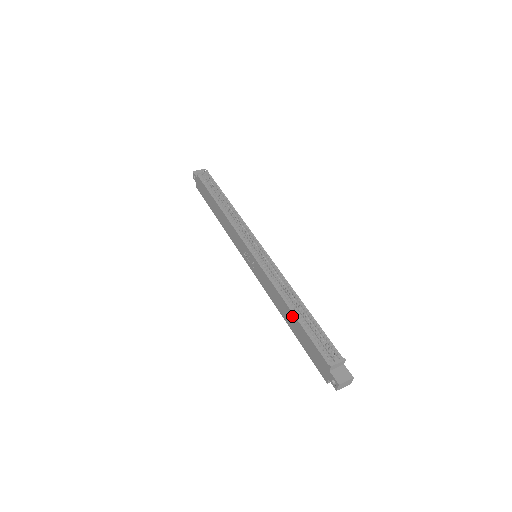
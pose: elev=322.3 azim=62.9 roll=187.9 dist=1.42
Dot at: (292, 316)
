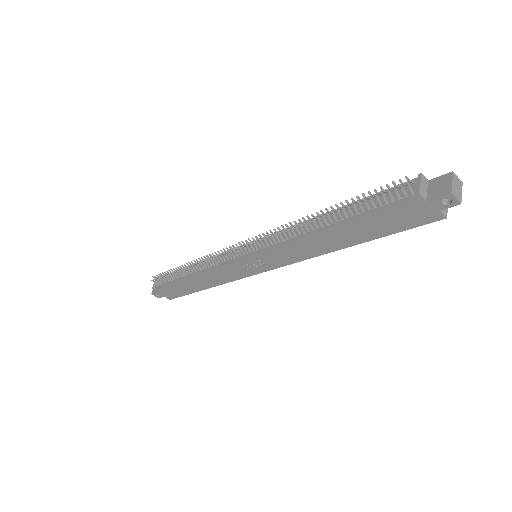
Dot at: (335, 231)
